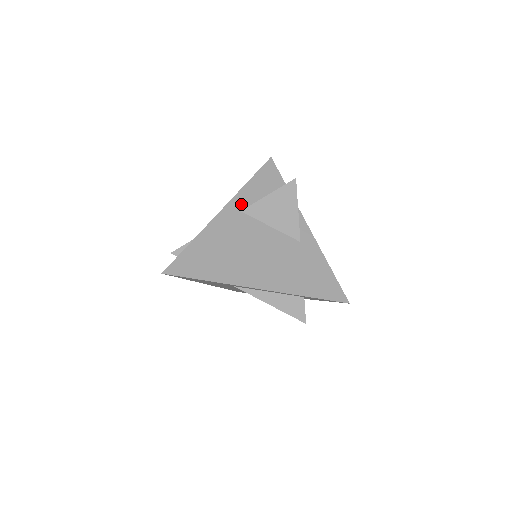
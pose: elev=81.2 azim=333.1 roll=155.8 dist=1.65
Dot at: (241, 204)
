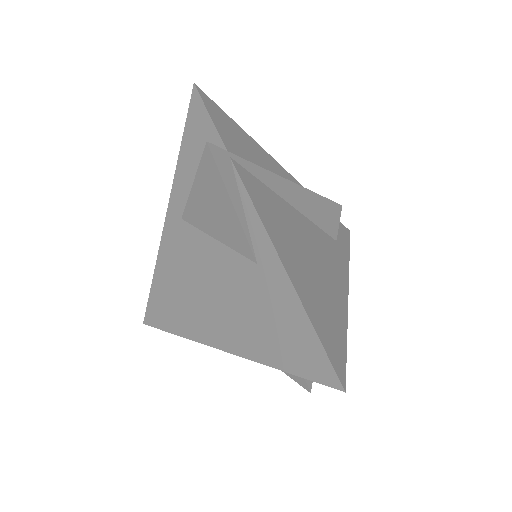
Dot at: (179, 205)
